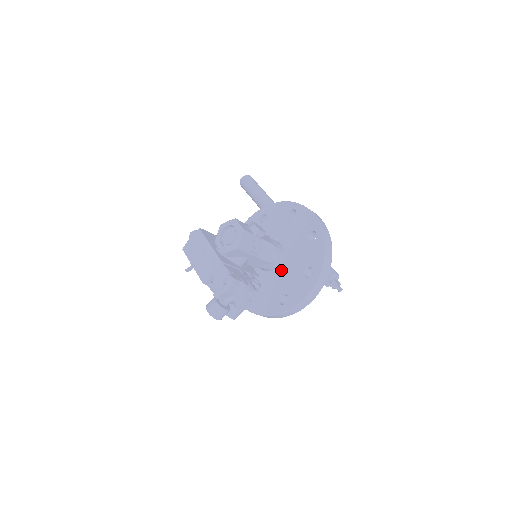
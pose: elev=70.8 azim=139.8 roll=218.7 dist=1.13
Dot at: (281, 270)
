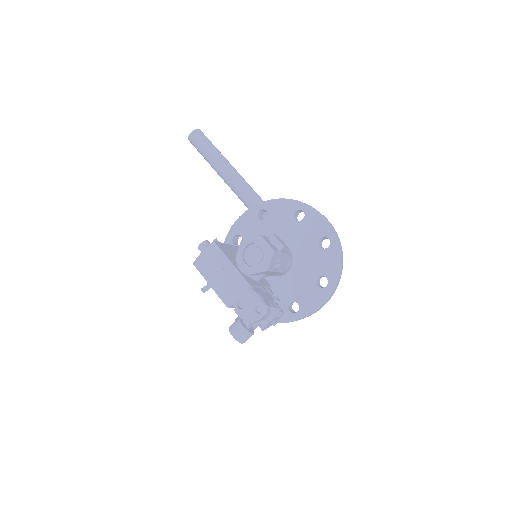
Dot at: (290, 276)
